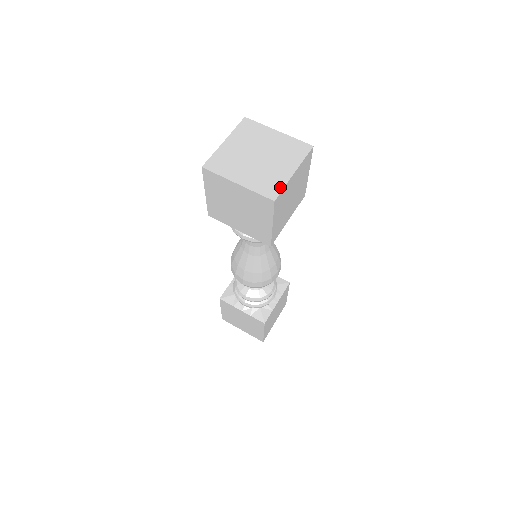
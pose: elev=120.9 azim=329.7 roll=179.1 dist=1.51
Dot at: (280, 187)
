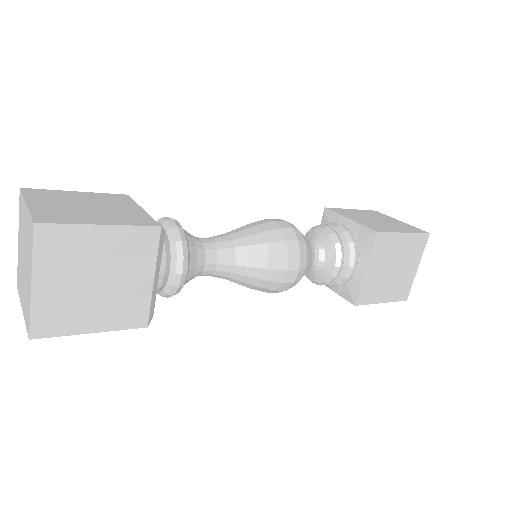
Dot at: (29, 314)
